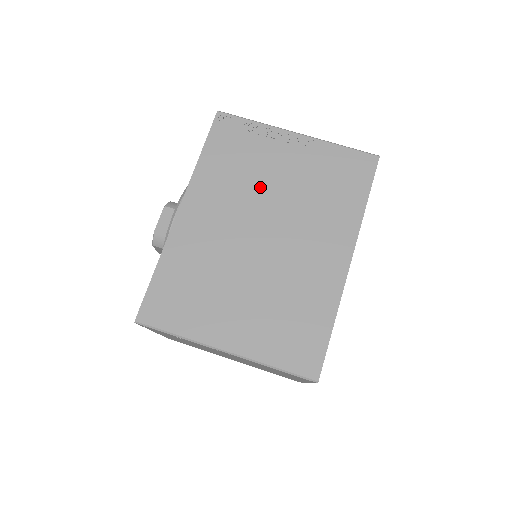
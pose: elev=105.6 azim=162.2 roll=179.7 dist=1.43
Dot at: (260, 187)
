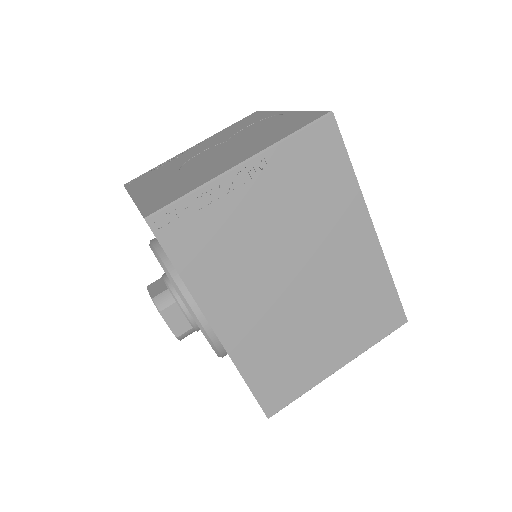
Dot at: (260, 248)
